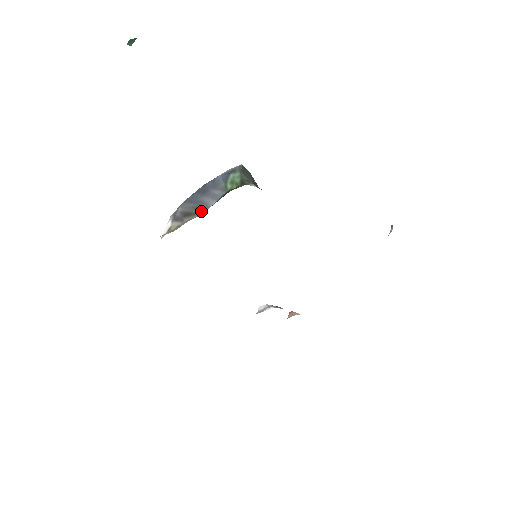
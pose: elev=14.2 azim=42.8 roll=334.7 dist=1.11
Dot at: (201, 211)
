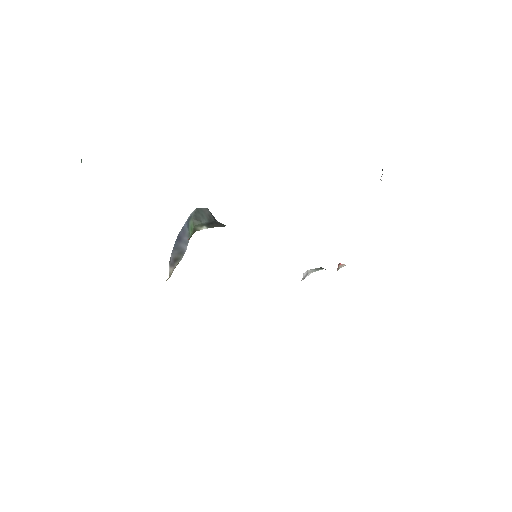
Dot at: (182, 256)
